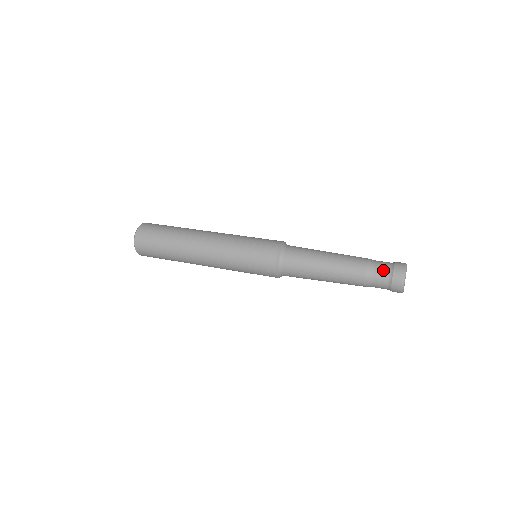
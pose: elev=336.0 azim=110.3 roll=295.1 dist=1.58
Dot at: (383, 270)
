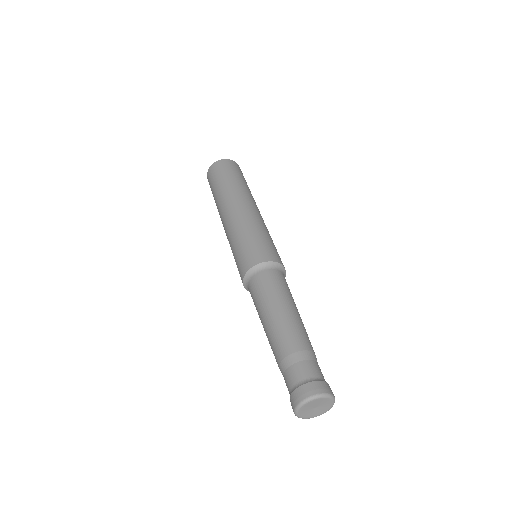
Dot at: (304, 371)
